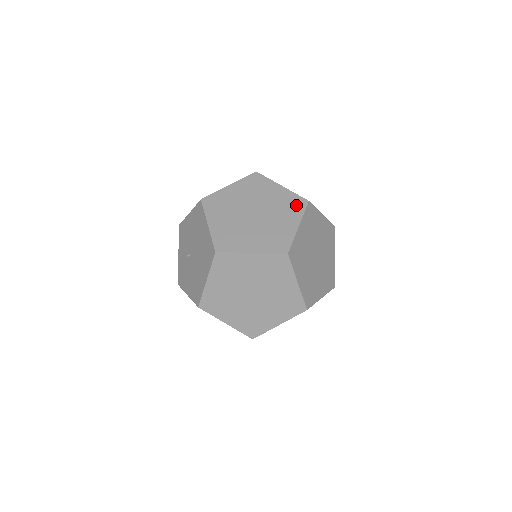
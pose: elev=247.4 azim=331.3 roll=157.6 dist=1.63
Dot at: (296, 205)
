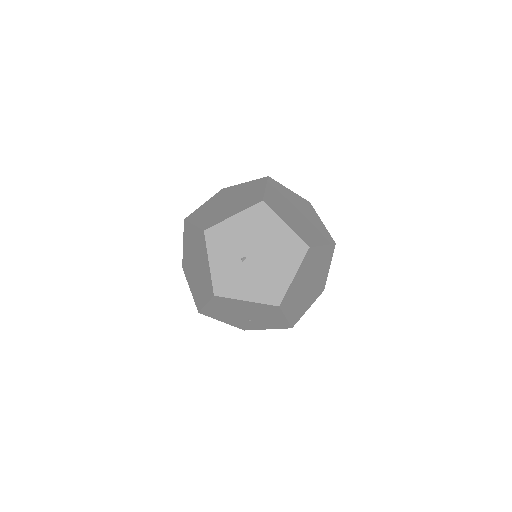
Dot at: (309, 206)
